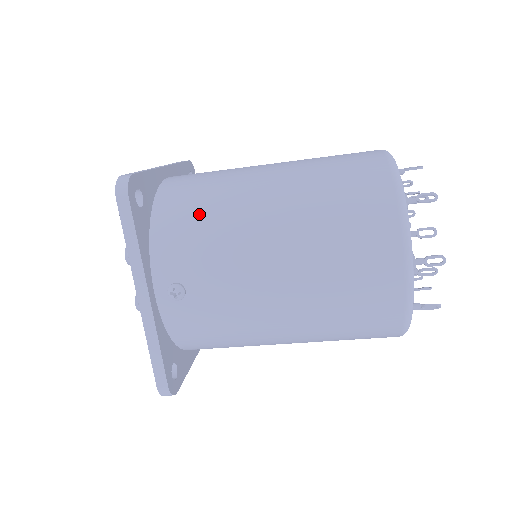
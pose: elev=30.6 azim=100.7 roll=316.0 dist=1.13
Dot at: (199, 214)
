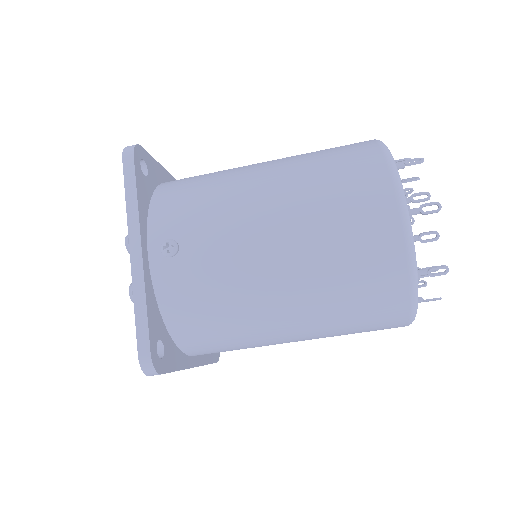
Dot at: (198, 185)
